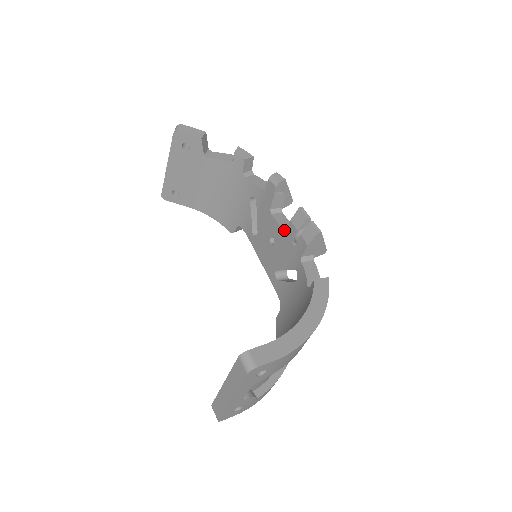
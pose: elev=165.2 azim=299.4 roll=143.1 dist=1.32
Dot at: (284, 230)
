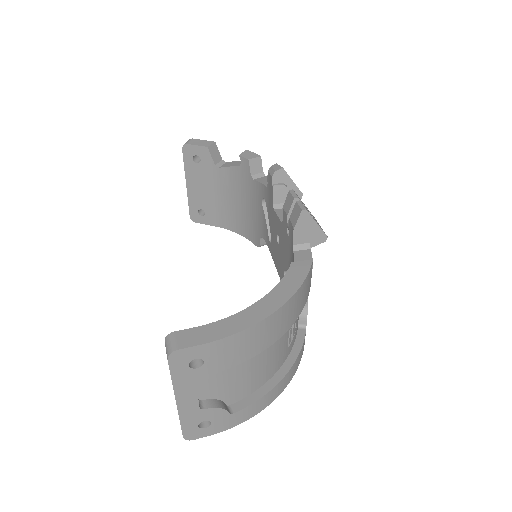
Dot at: (282, 222)
